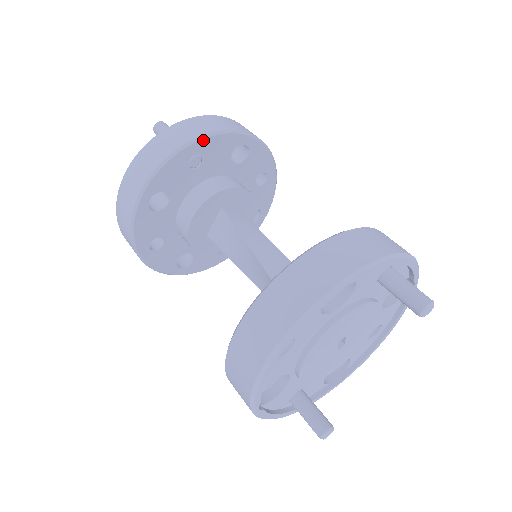
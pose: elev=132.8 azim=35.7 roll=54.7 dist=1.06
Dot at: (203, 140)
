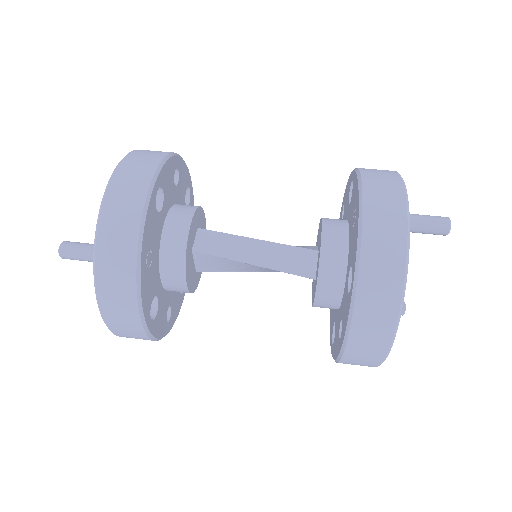
Dot at: (142, 246)
